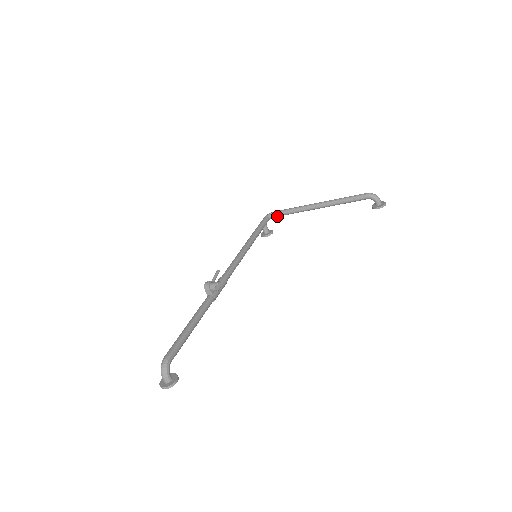
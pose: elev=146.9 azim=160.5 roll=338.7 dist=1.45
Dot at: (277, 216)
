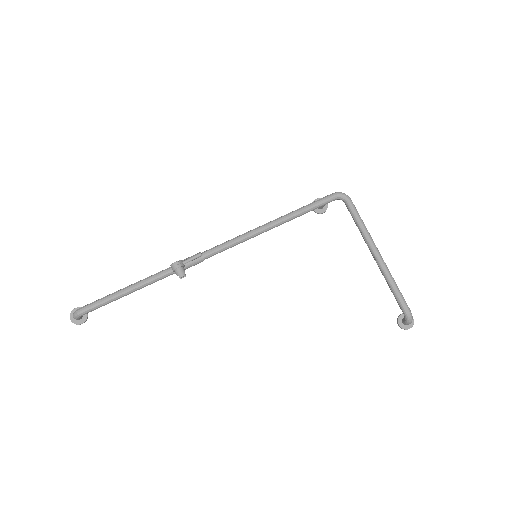
Dot at: (346, 205)
